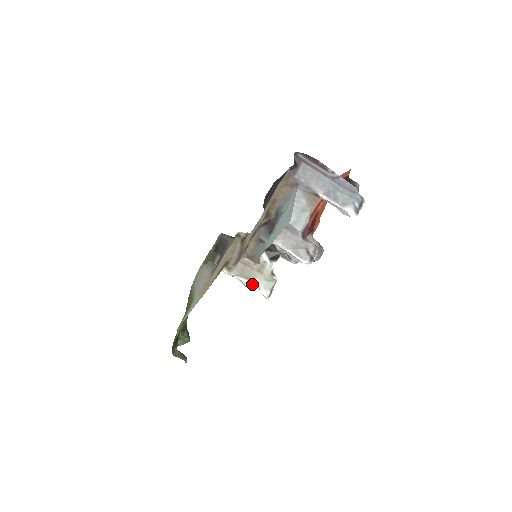
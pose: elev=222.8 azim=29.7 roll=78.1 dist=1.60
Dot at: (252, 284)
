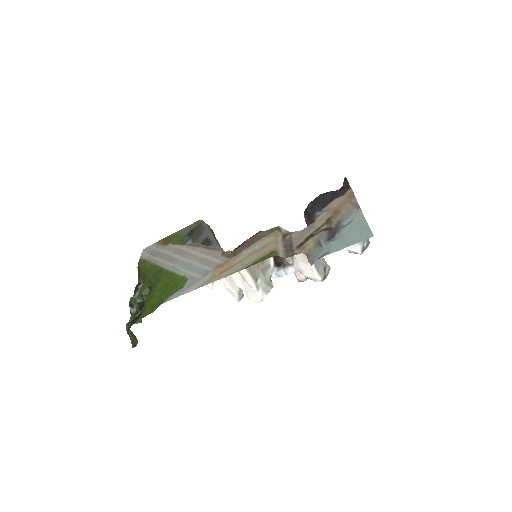
Dot at: (253, 282)
